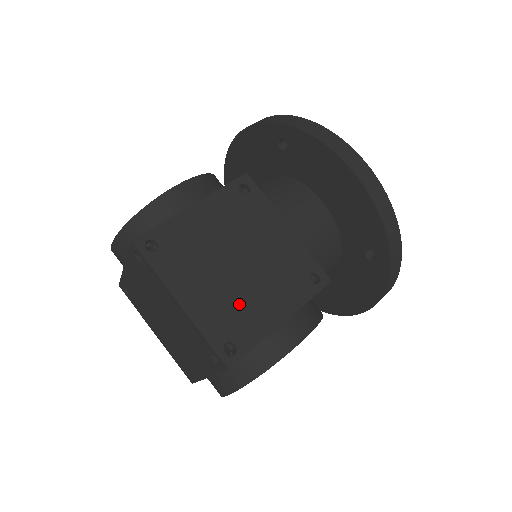
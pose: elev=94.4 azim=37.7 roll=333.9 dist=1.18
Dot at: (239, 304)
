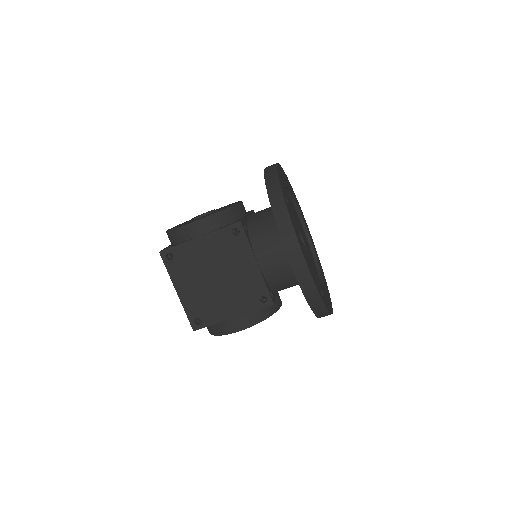
Dot at: (209, 301)
